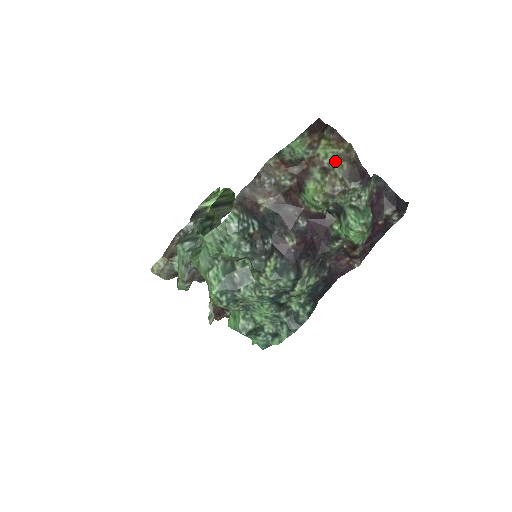
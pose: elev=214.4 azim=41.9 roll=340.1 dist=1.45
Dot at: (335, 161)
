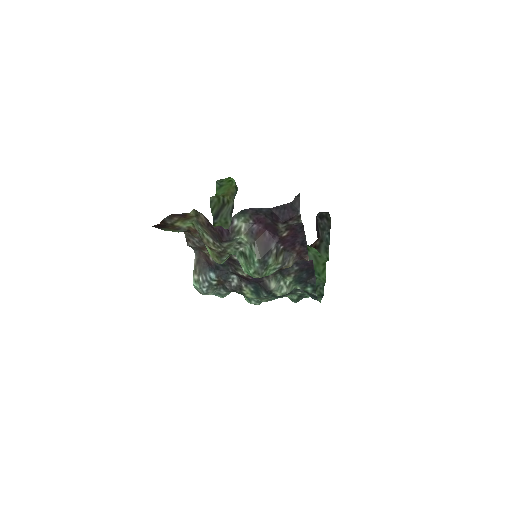
Dot at: (199, 228)
